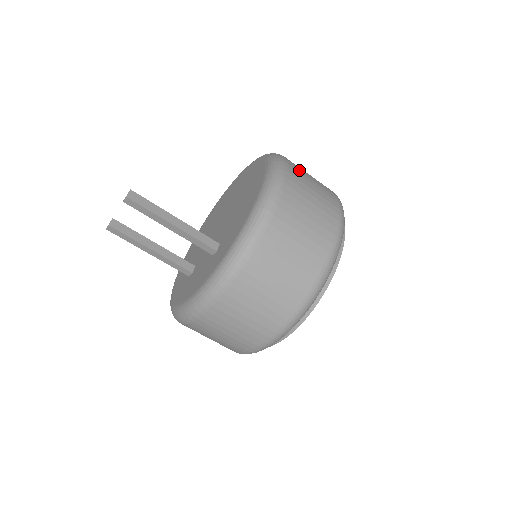
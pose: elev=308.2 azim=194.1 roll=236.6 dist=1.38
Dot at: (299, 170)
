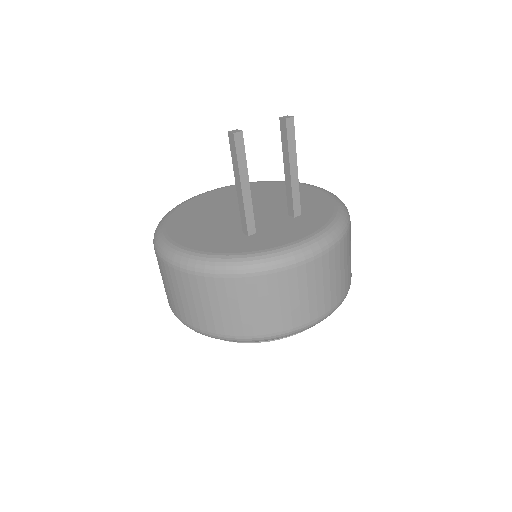
Dot at: occluded
